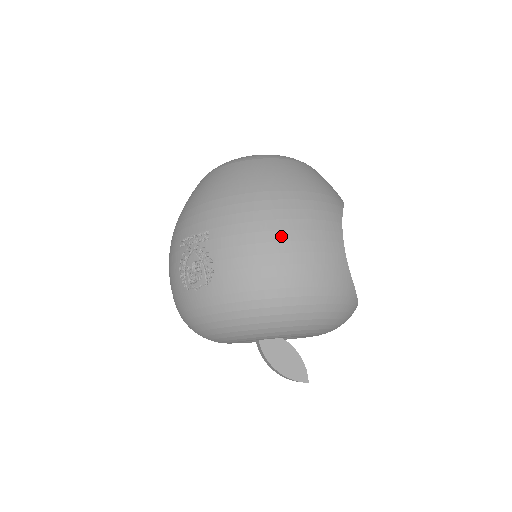
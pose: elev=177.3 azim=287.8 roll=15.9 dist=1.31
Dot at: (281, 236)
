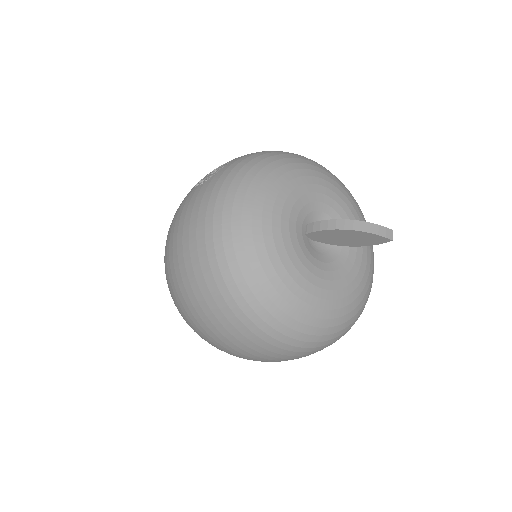
Dot at: occluded
